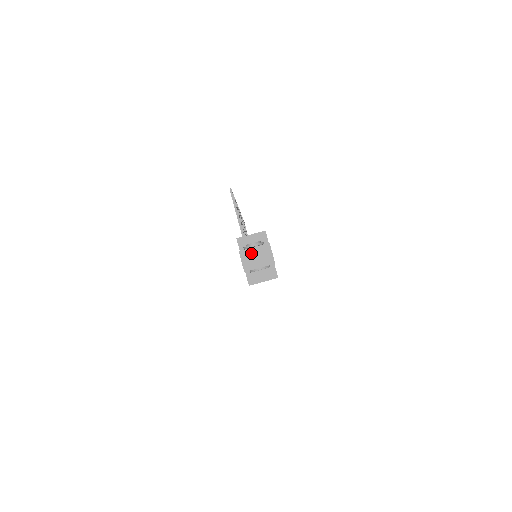
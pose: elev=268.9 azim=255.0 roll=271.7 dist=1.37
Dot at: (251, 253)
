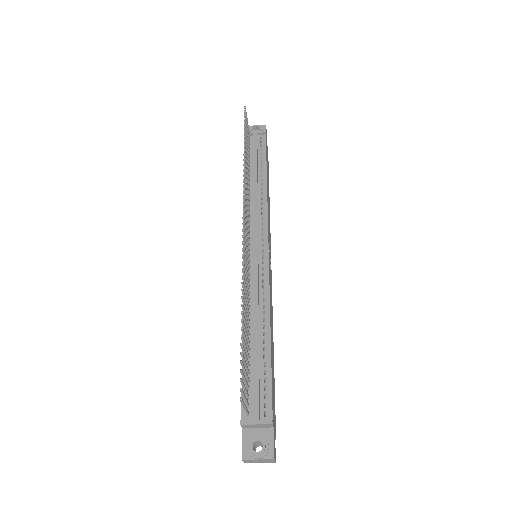
Dot at: (254, 460)
